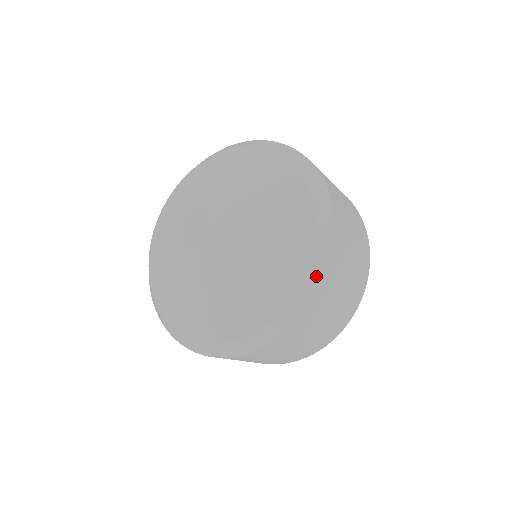
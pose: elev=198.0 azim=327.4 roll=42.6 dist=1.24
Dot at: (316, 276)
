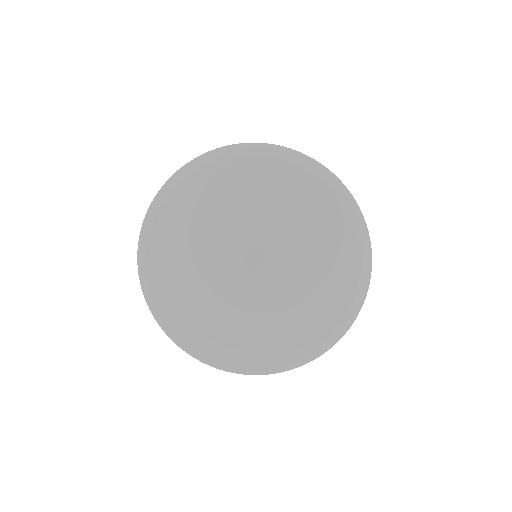
Dot at: (358, 305)
